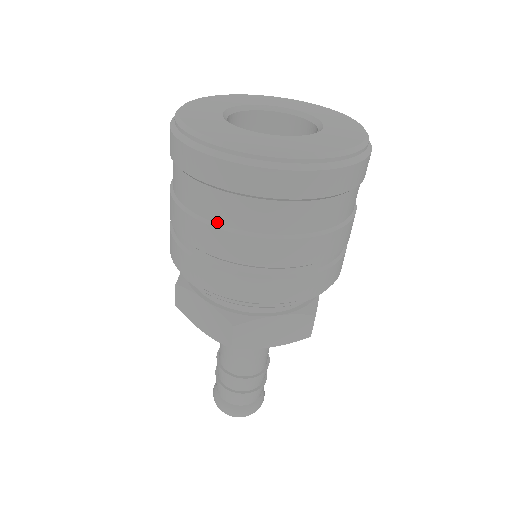
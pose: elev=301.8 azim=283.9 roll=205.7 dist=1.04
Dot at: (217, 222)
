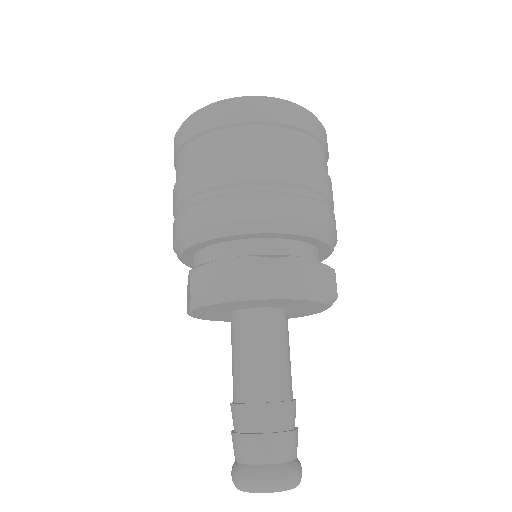
Dot at: (245, 152)
